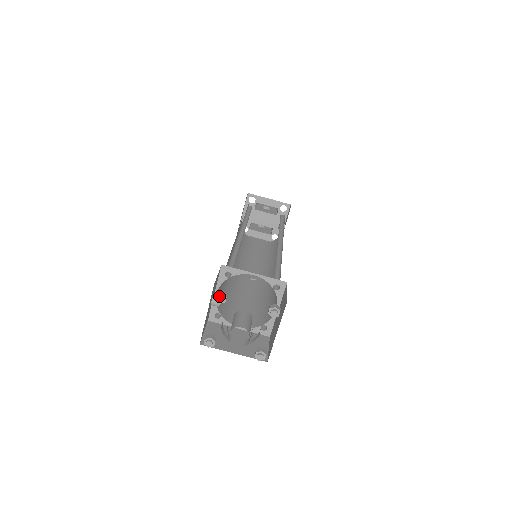
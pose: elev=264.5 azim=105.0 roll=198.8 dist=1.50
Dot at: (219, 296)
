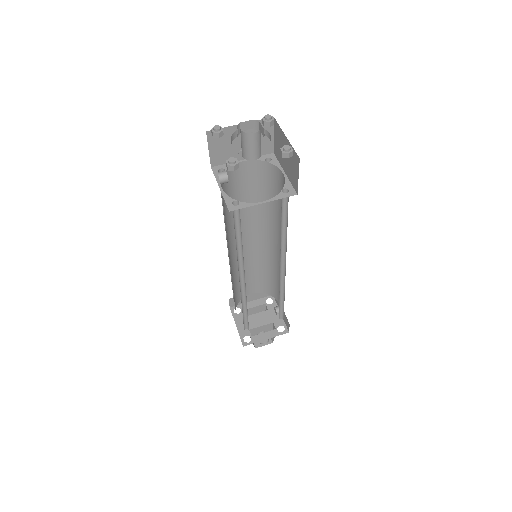
Dot at: (214, 126)
